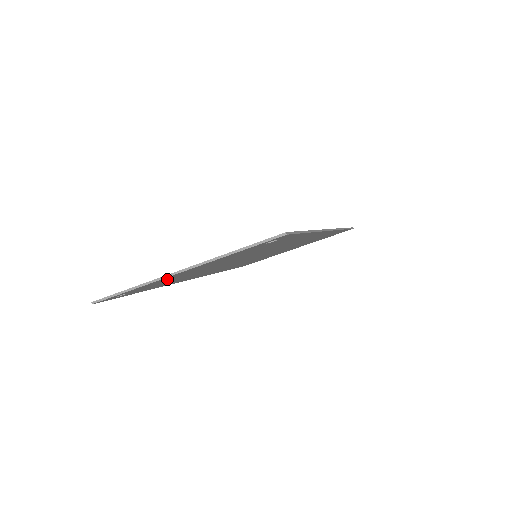
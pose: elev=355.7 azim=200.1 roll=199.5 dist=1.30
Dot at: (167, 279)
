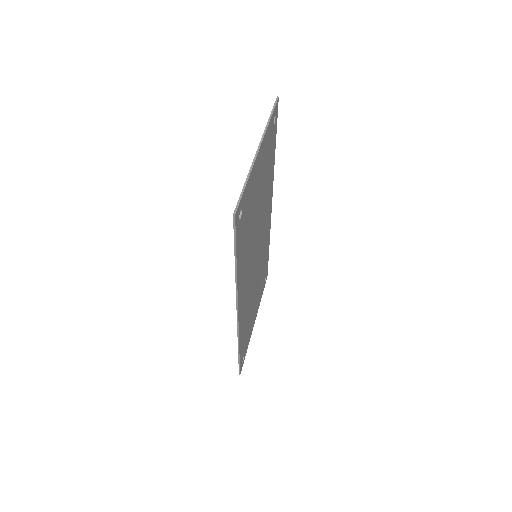
Dot at: (252, 186)
